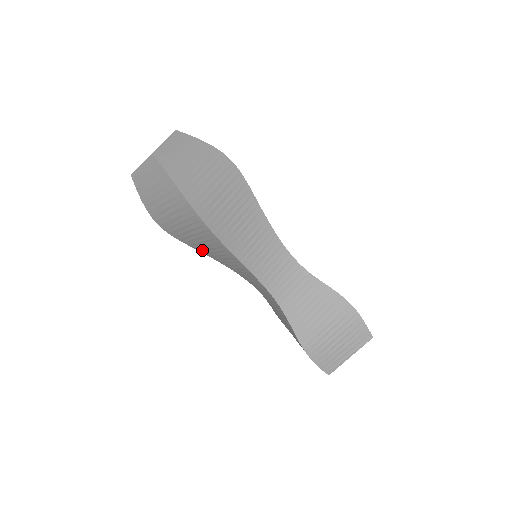
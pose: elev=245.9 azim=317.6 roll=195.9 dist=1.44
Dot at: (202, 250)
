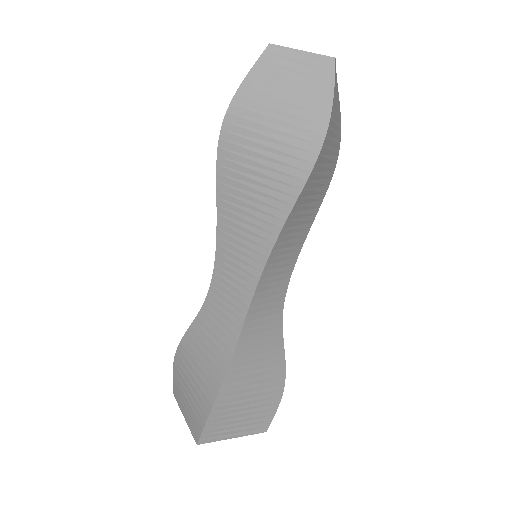
Dot at: (226, 195)
